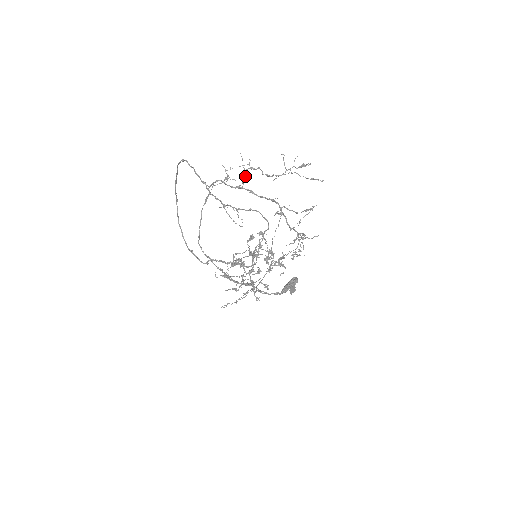
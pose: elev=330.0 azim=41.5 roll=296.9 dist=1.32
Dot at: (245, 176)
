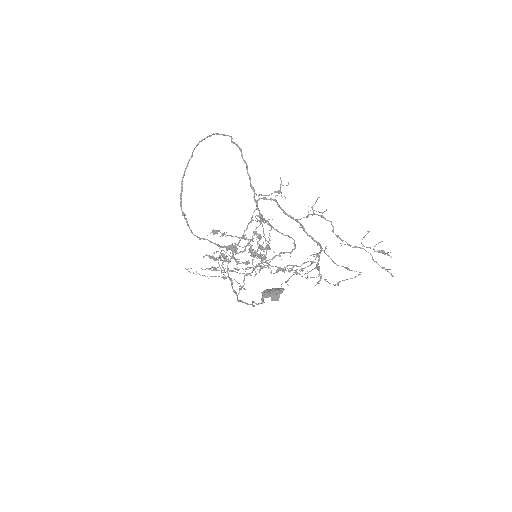
Dot at: (308, 216)
